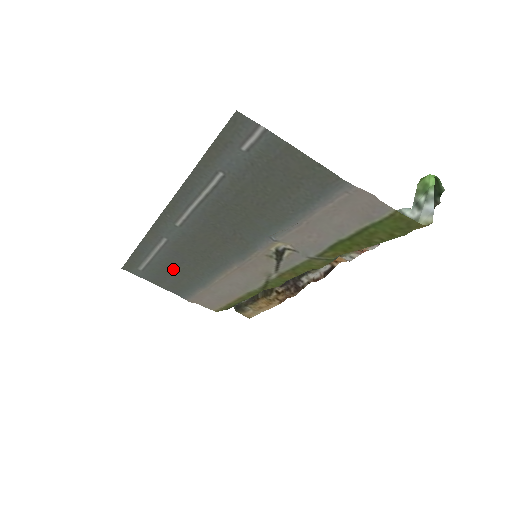
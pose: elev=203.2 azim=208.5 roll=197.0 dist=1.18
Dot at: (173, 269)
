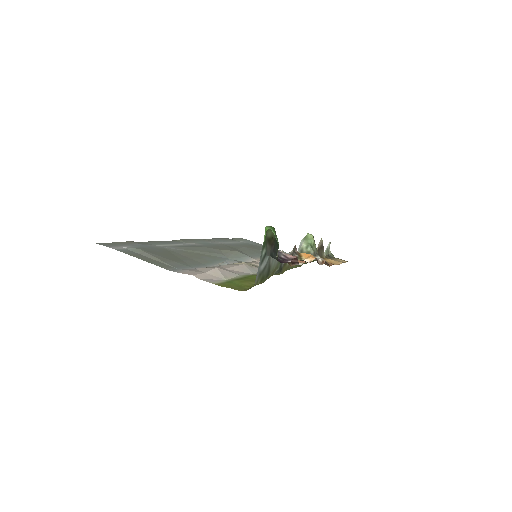
Dot at: (249, 247)
